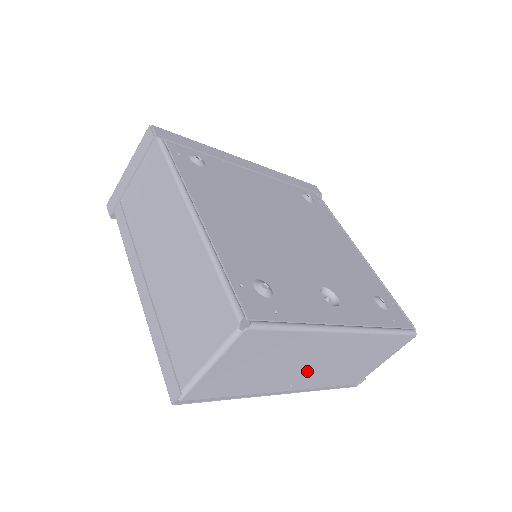
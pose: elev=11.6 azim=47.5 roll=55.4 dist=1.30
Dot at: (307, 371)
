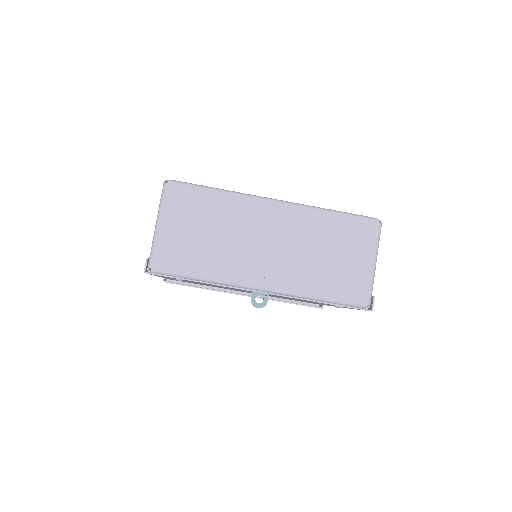
Dot at: (268, 256)
